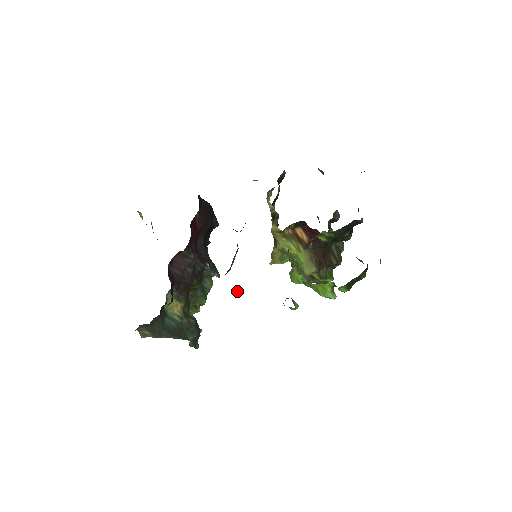
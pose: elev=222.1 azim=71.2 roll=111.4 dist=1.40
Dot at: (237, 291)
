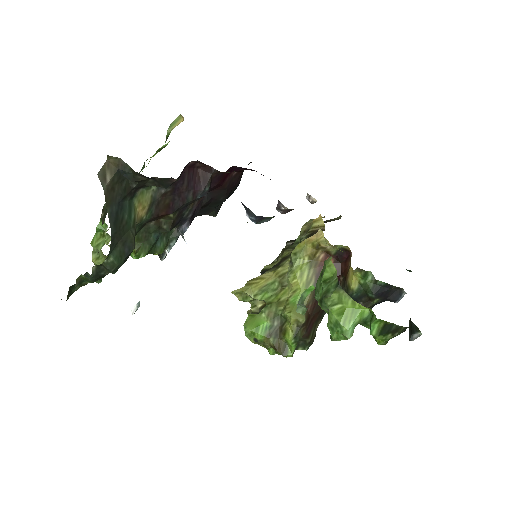
Dot at: (137, 307)
